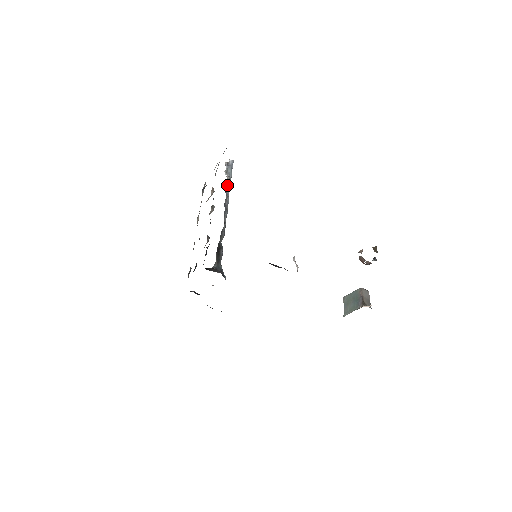
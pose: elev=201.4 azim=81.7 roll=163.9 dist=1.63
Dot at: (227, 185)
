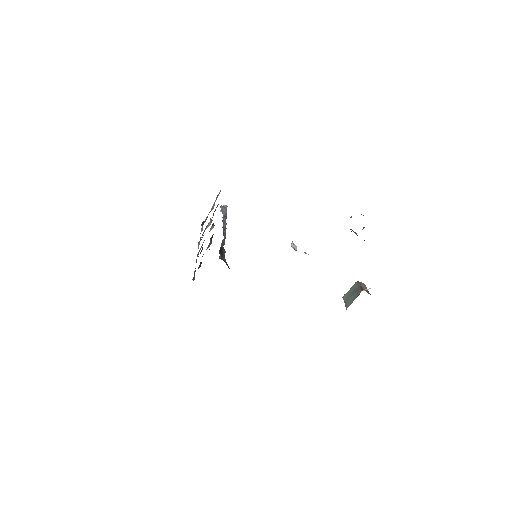
Dot at: (223, 217)
